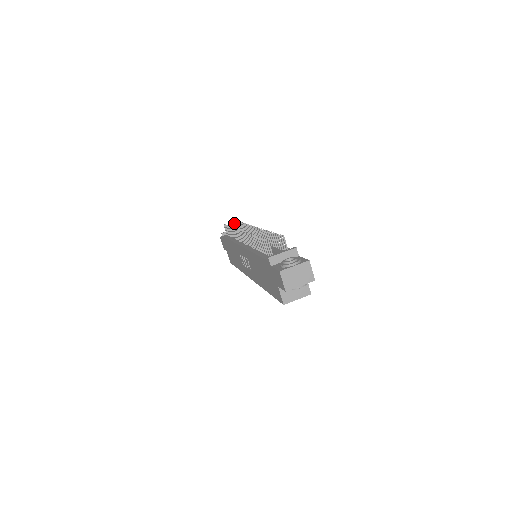
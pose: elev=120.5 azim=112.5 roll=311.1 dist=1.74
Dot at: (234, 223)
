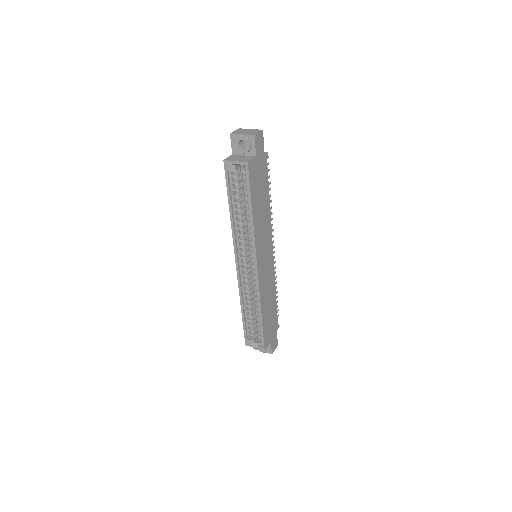
Dot at: occluded
